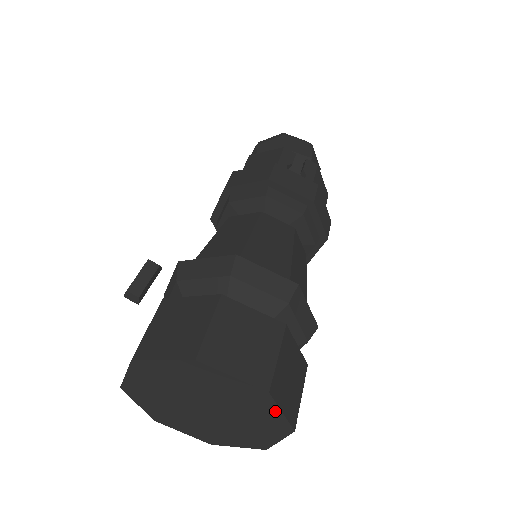
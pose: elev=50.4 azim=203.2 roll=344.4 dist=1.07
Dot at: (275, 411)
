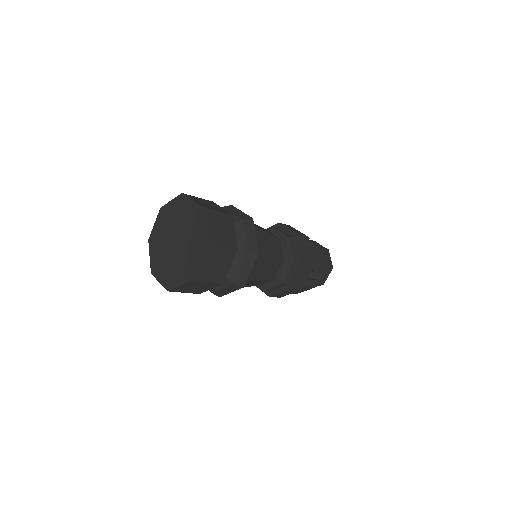
Dot at: (201, 225)
